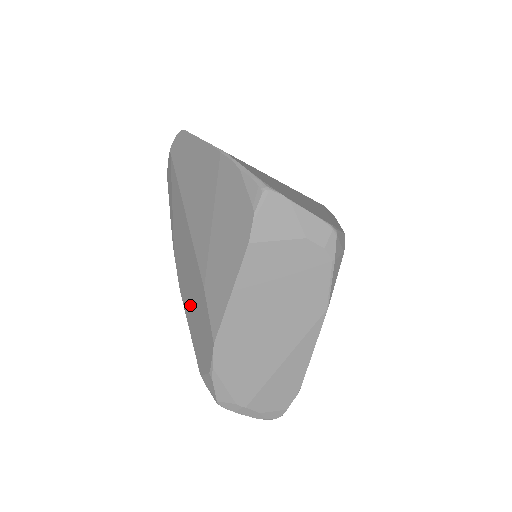
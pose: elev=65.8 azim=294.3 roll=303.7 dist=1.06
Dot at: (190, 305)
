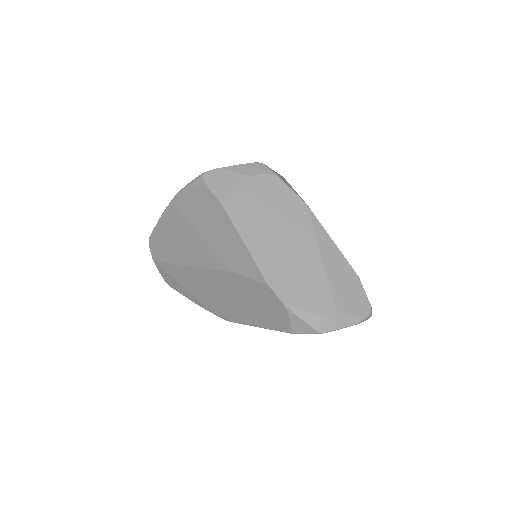
Dot at: (244, 310)
